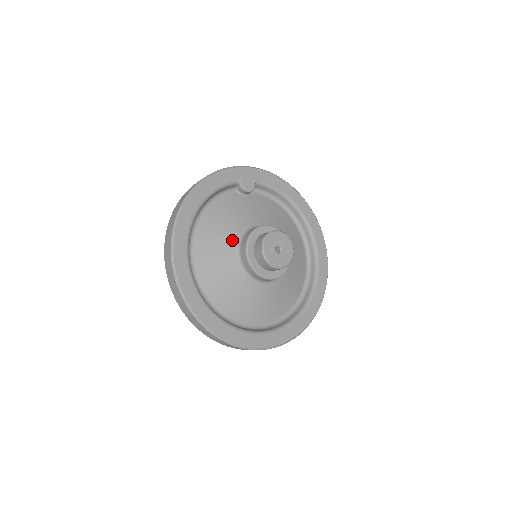
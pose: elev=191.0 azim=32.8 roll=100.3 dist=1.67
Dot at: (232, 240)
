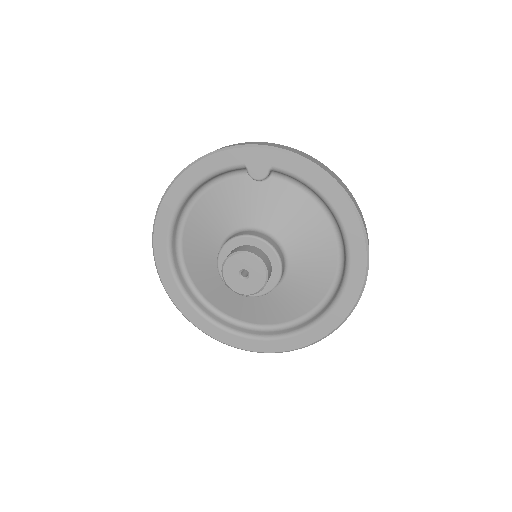
Dot at: (218, 237)
